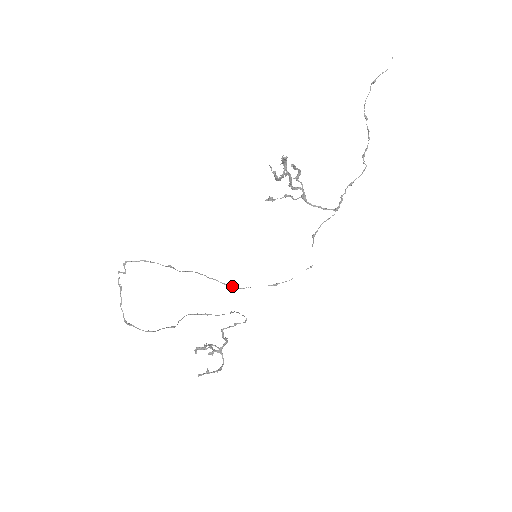
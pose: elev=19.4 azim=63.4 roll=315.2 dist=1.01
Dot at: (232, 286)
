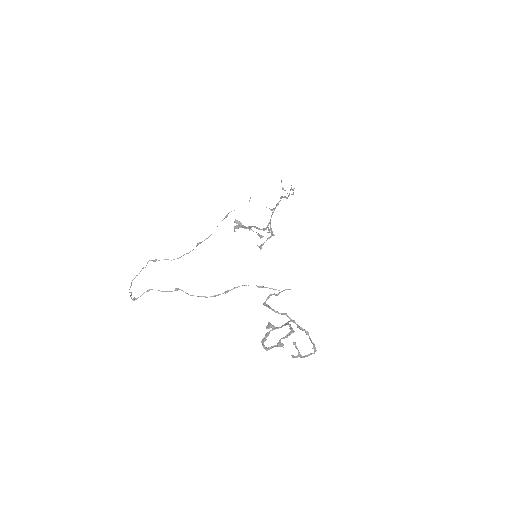
Dot at: occluded
